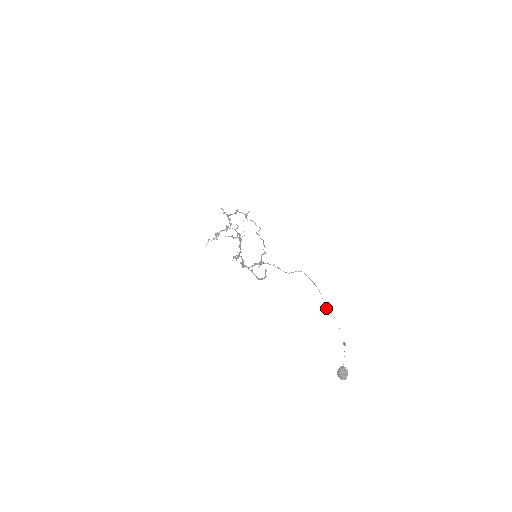
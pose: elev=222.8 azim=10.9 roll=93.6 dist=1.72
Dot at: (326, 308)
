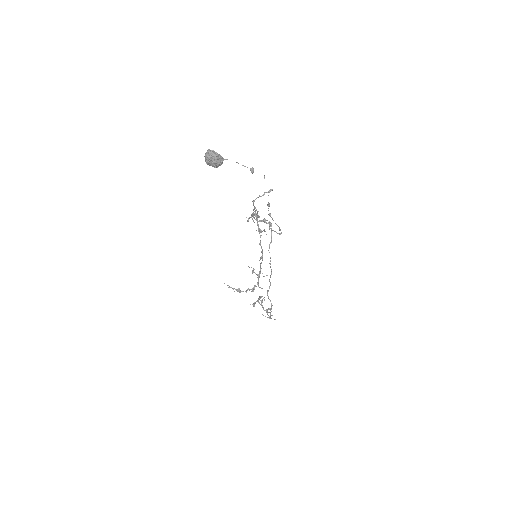
Dot at: (268, 210)
